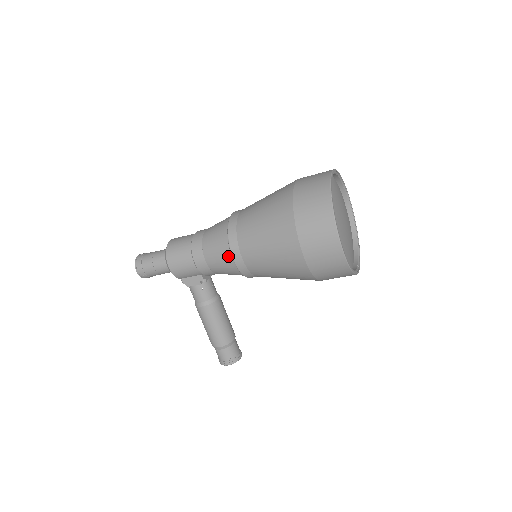
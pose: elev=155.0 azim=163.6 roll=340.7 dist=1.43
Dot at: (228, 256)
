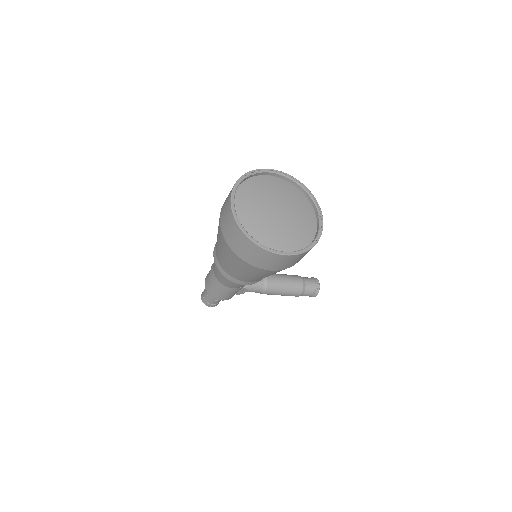
Dot at: occluded
